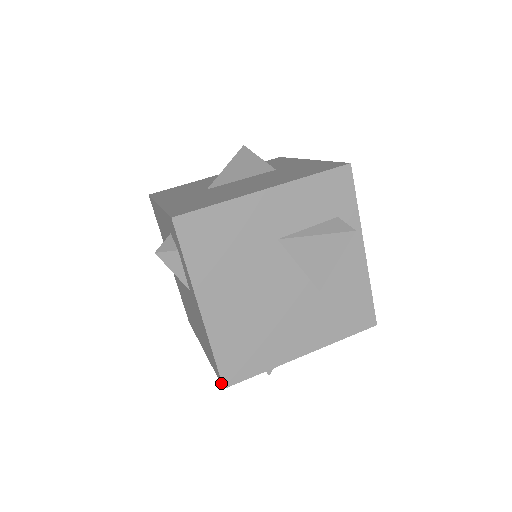
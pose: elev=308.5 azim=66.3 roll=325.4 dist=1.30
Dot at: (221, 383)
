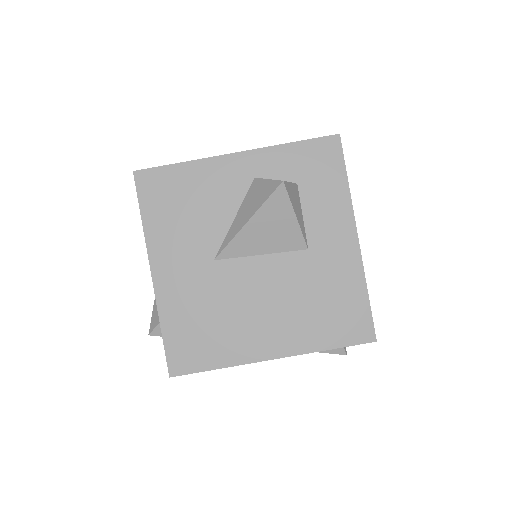
Dot at: occluded
